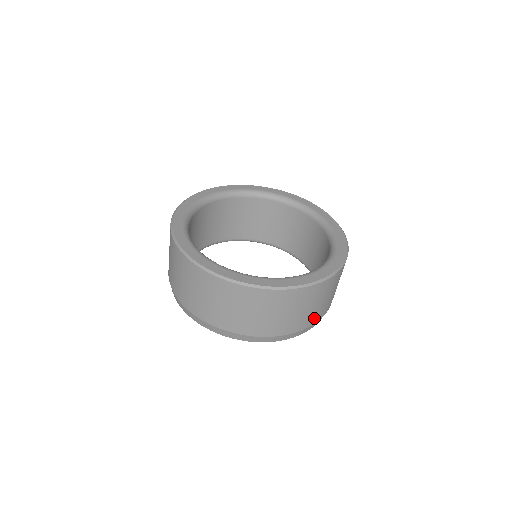
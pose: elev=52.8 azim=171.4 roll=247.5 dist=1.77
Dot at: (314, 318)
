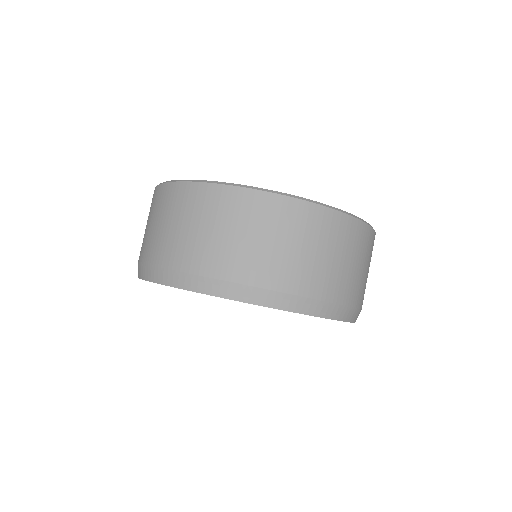
Dot at: occluded
